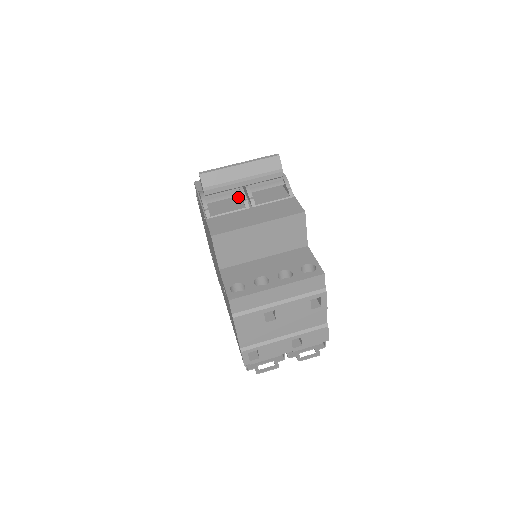
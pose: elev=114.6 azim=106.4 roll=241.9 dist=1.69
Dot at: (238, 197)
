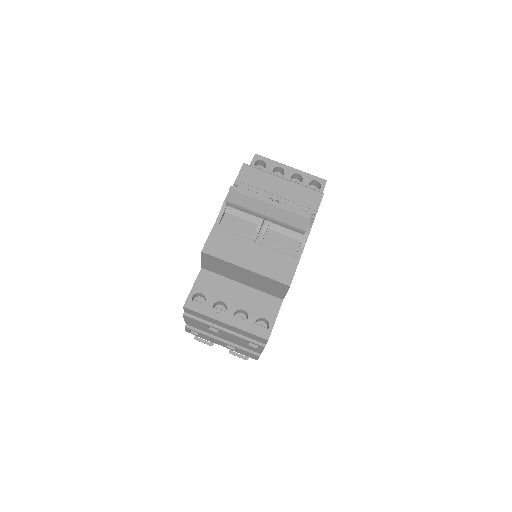
Dot at: occluded
